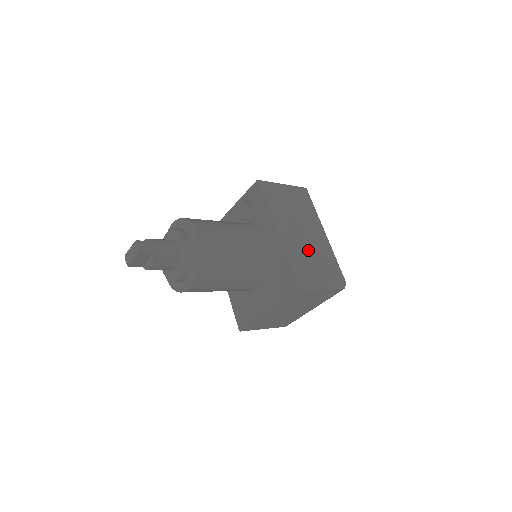
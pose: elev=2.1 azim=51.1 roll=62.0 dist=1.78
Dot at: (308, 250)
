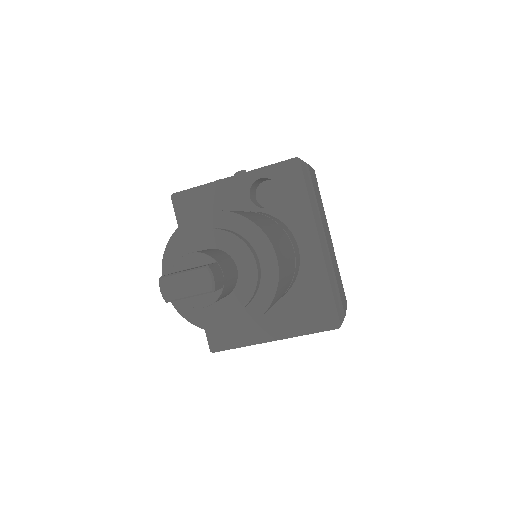
Dot at: occluded
